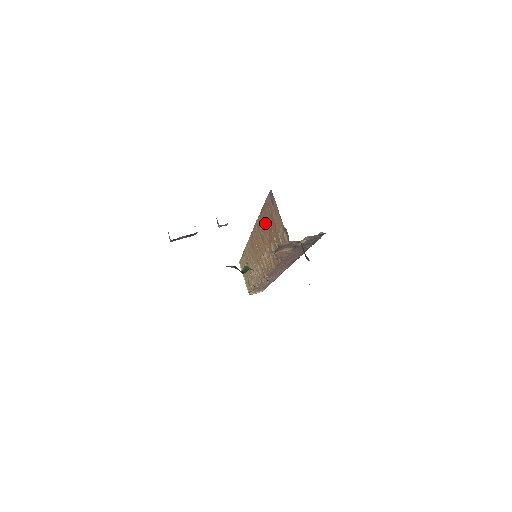
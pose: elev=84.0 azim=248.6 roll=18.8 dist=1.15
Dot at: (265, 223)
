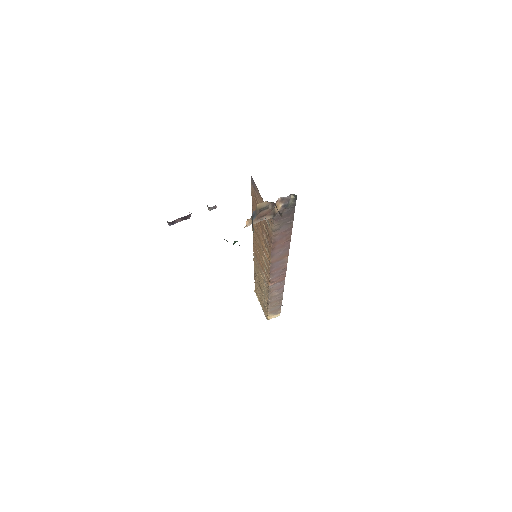
Dot at: occluded
